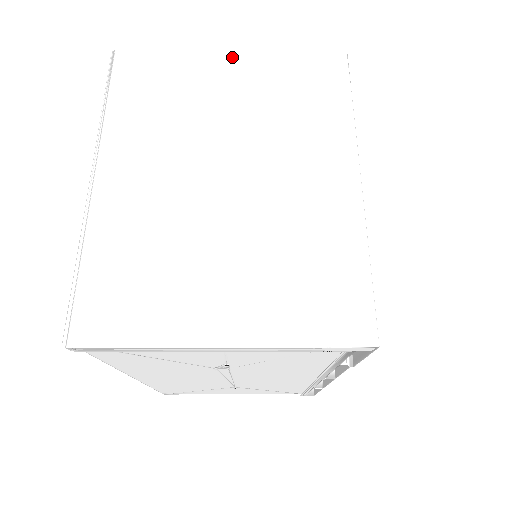
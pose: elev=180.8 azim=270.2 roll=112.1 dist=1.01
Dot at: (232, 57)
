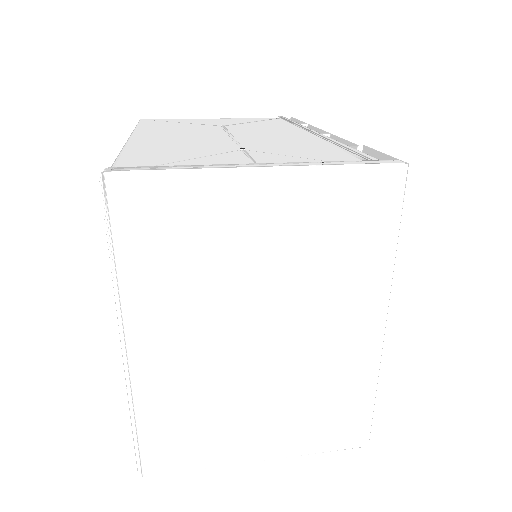
Dot at: (266, 180)
